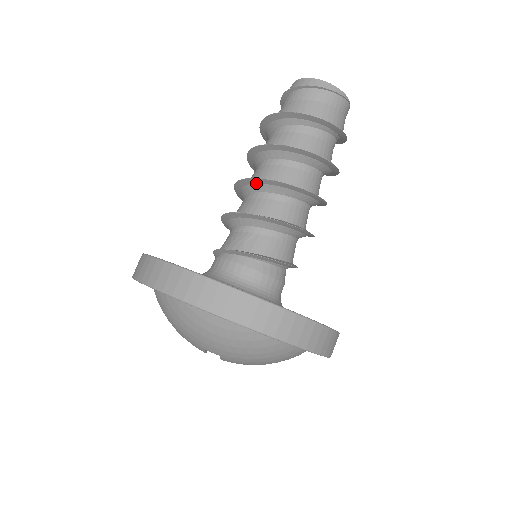
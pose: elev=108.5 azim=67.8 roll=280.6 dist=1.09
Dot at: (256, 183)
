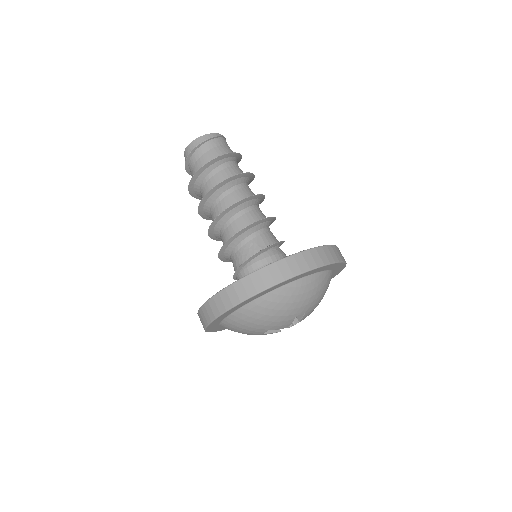
Dot at: (232, 209)
